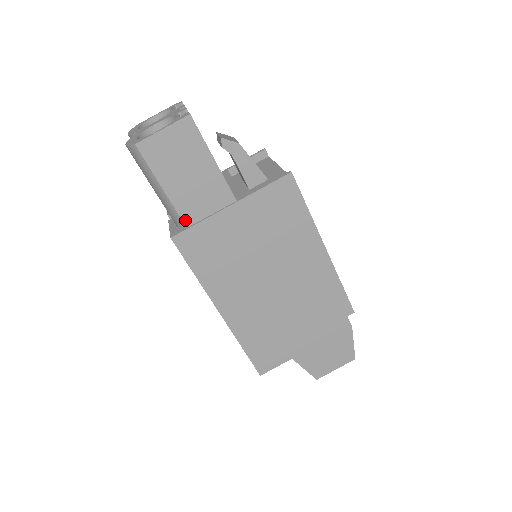
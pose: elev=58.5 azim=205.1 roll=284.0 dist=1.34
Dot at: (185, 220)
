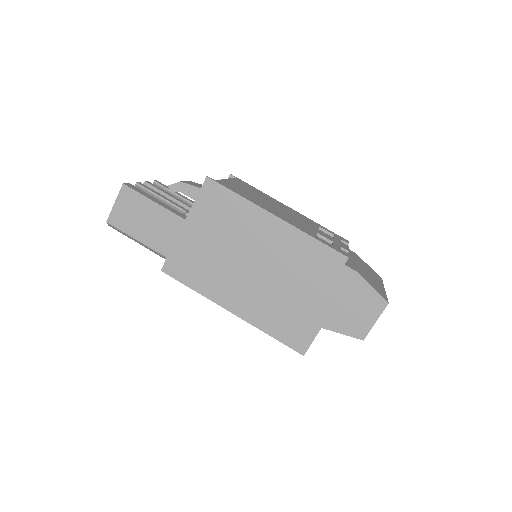
Dot at: (163, 253)
